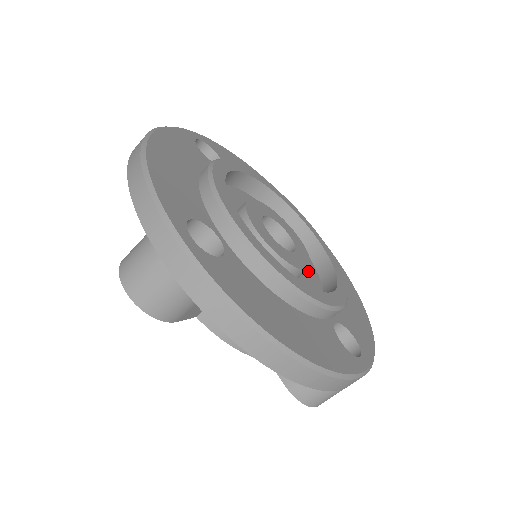
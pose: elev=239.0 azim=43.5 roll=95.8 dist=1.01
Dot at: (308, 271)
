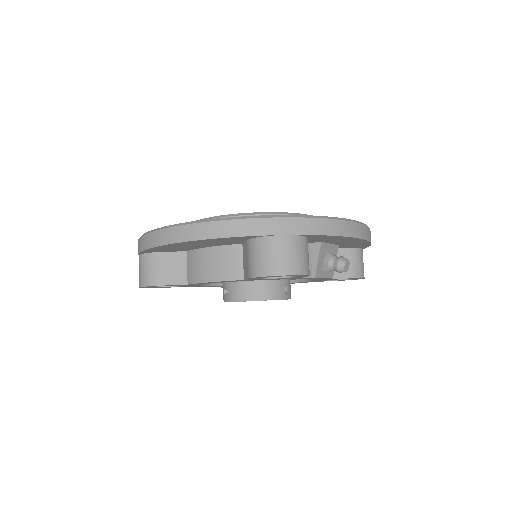
Dot at: occluded
